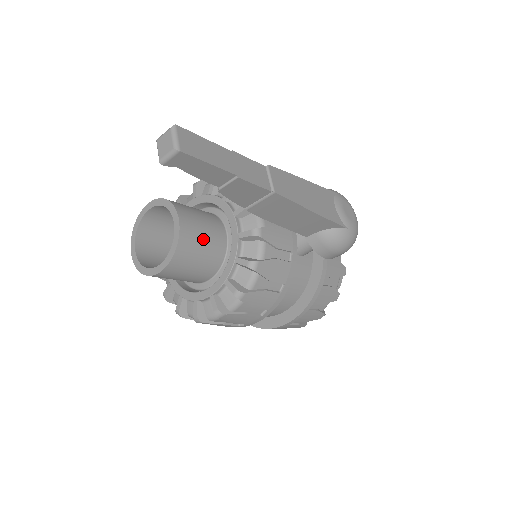
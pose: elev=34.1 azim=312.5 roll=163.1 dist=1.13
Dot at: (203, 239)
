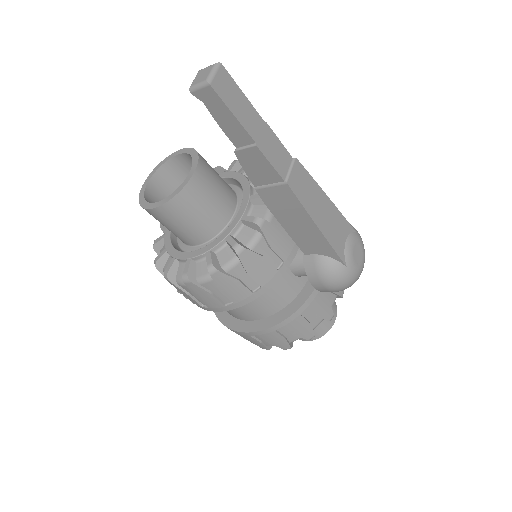
Dot at: (208, 202)
